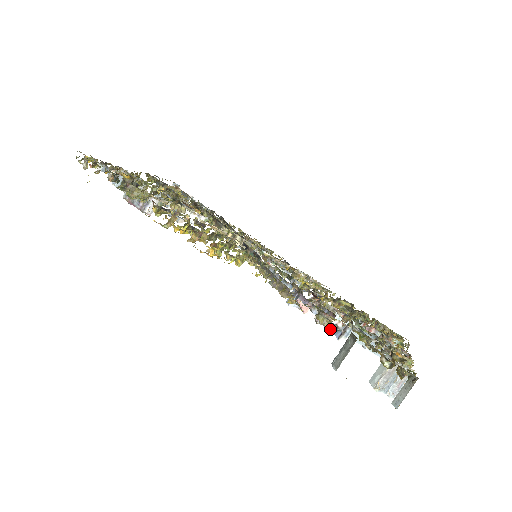
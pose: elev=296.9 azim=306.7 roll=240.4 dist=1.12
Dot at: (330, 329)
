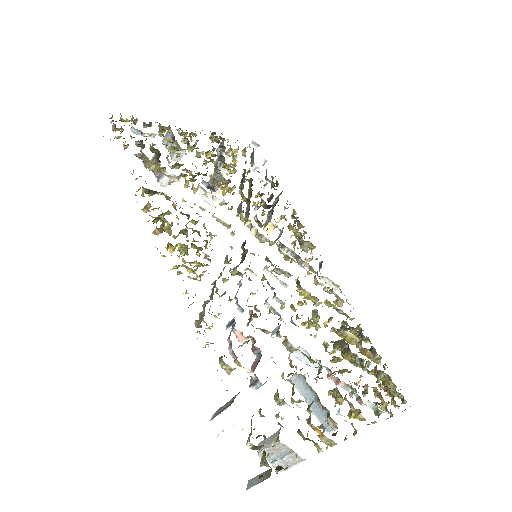
Dot at: occluded
